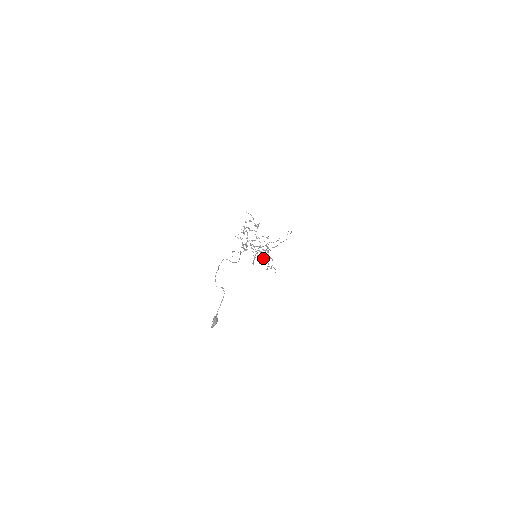
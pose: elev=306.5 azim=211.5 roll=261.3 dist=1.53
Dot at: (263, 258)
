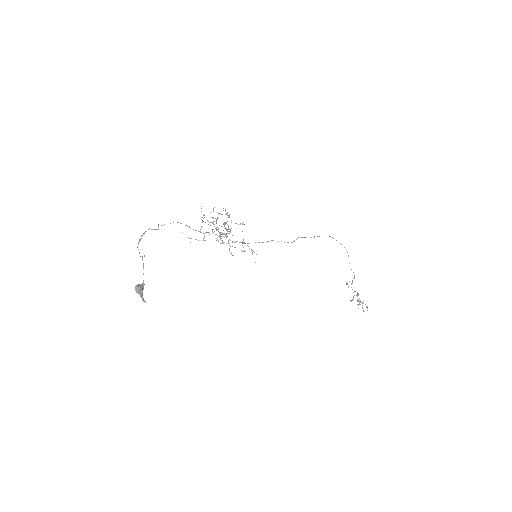
Dot at: (251, 250)
